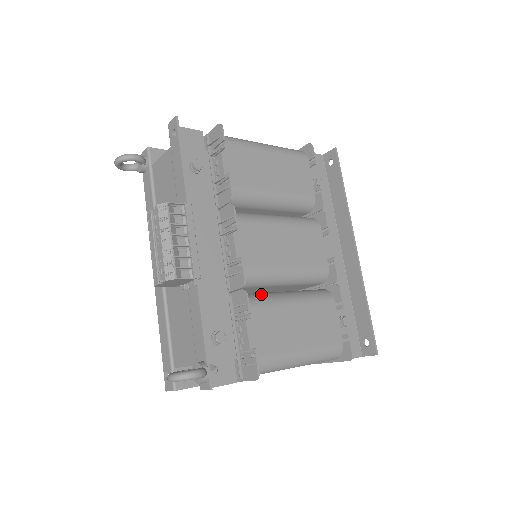
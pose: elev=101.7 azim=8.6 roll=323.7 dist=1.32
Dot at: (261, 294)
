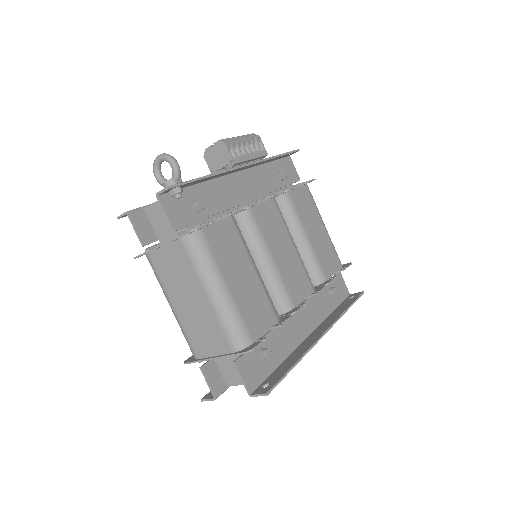
Dot at: occluded
